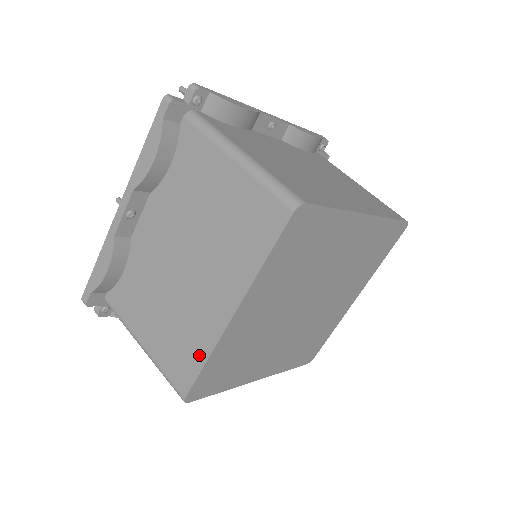
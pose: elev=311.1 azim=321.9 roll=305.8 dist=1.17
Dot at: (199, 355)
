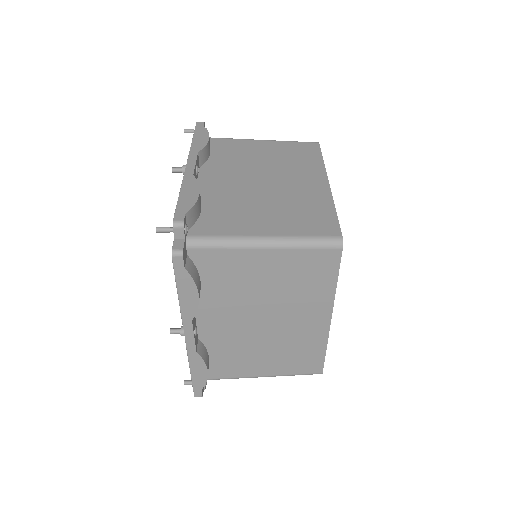
Dot at: (318, 351)
